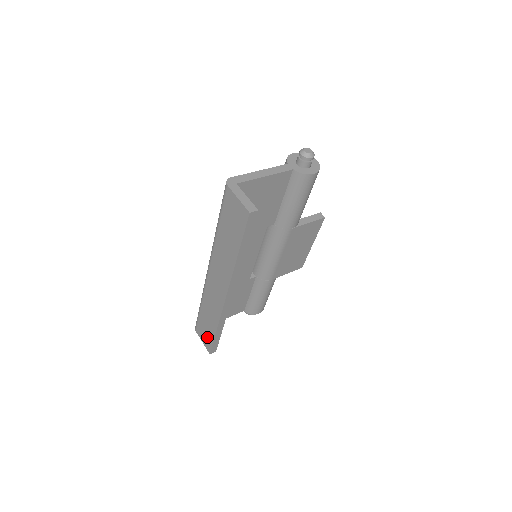
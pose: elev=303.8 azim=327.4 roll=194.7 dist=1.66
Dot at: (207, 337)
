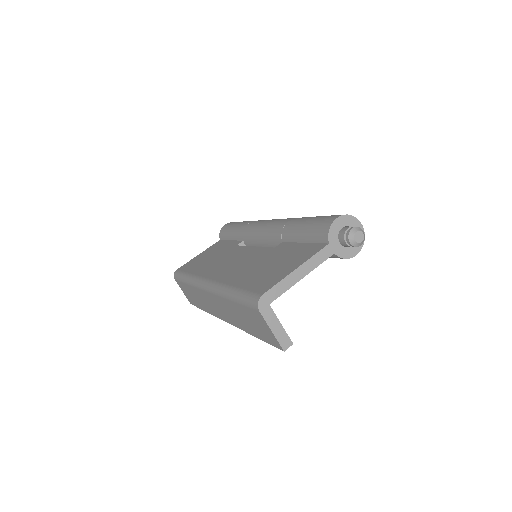
Dot at: (190, 298)
